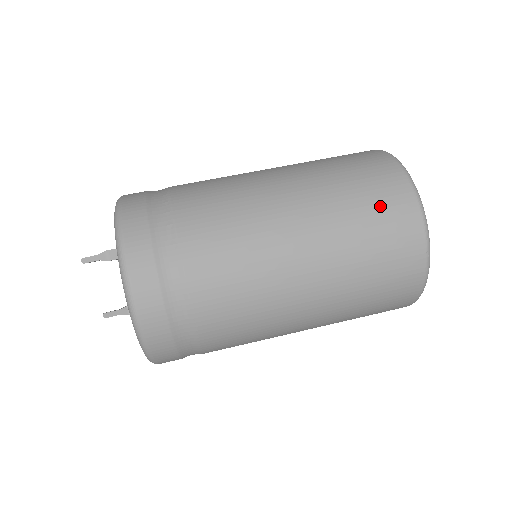
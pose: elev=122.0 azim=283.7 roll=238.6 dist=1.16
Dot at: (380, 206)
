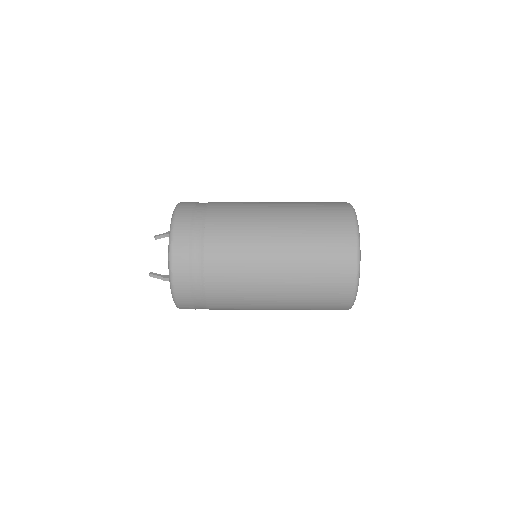
Dot at: (325, 203)
